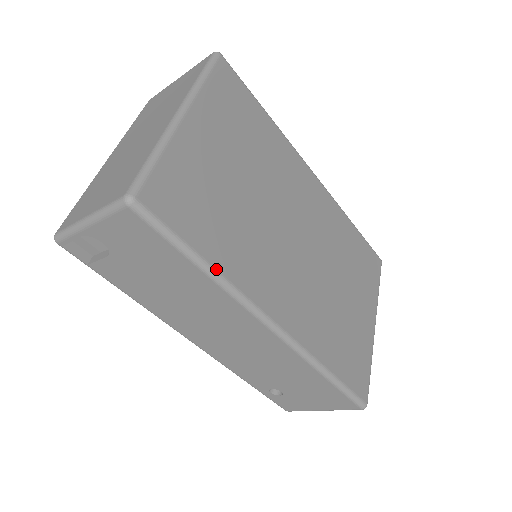
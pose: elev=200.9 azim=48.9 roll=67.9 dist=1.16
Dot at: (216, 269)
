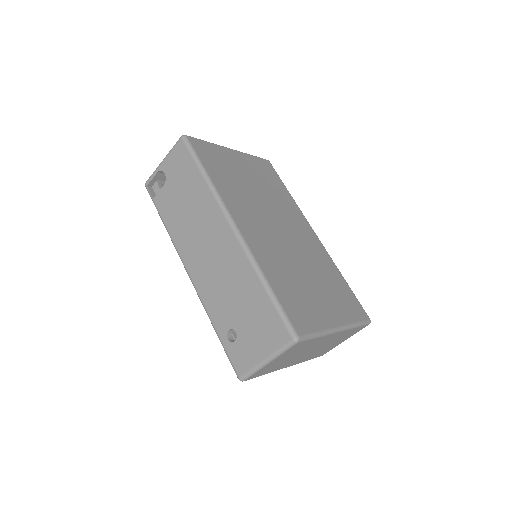
Dot at: (211, 179)
